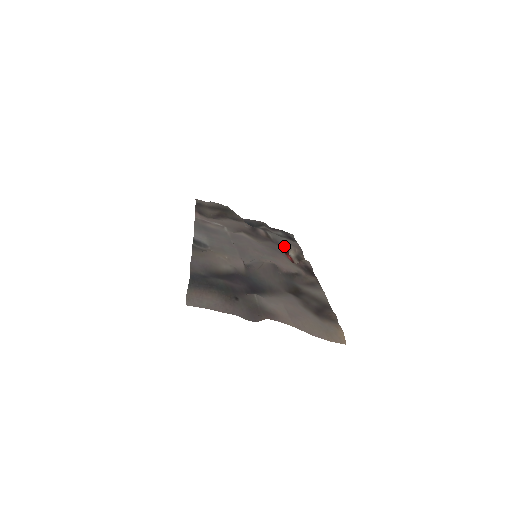
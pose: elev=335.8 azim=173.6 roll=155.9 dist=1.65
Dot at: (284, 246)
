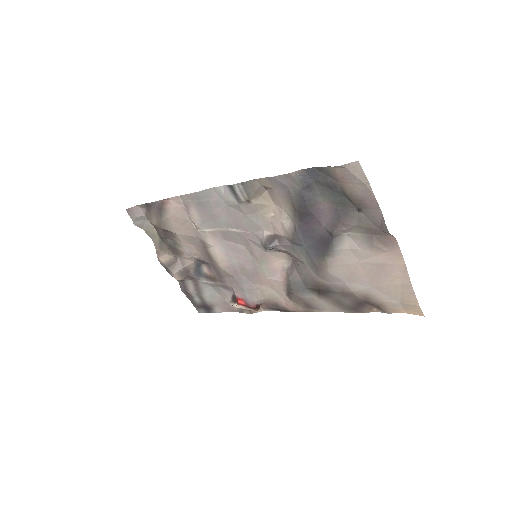
Dot at: (232, 291)
